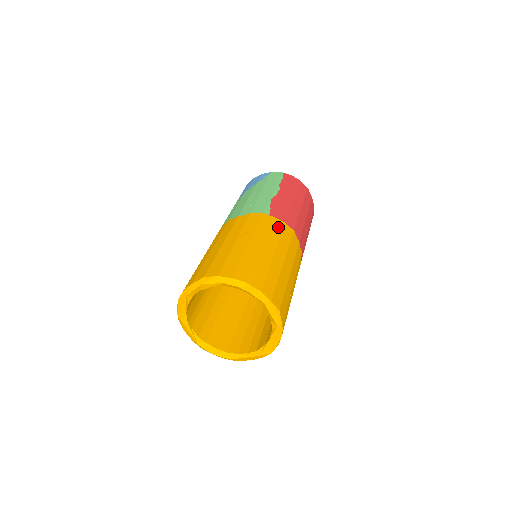
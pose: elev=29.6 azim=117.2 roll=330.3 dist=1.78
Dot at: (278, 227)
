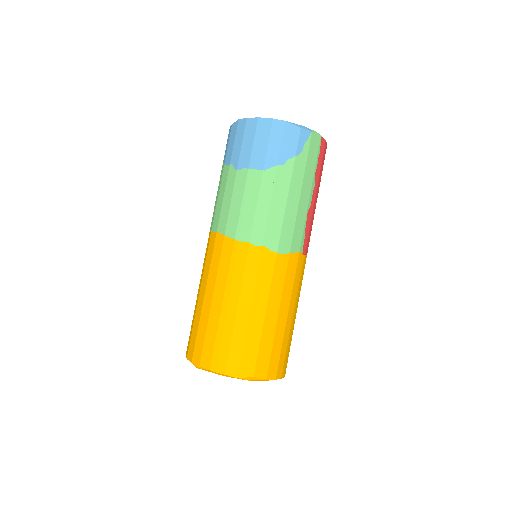
Dot at: occluded
